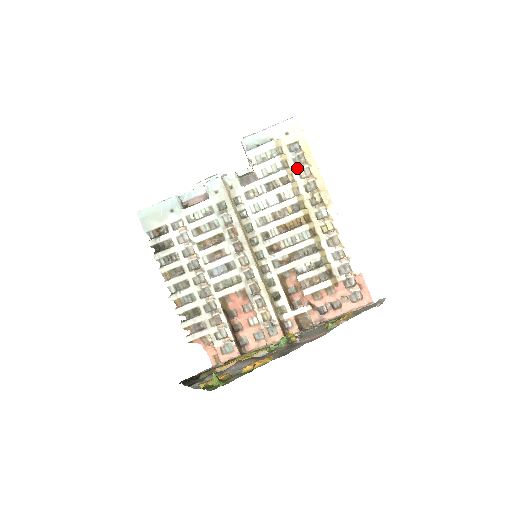
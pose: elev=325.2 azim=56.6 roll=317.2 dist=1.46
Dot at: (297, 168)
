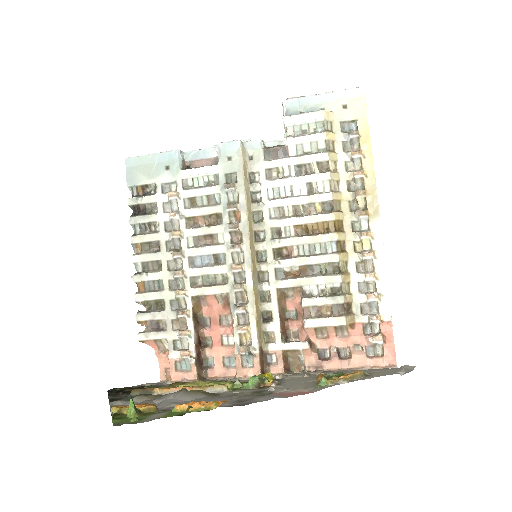
Dot at: (345, 155)
